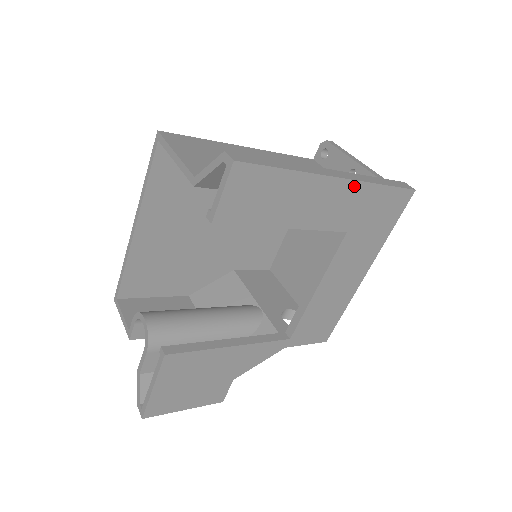
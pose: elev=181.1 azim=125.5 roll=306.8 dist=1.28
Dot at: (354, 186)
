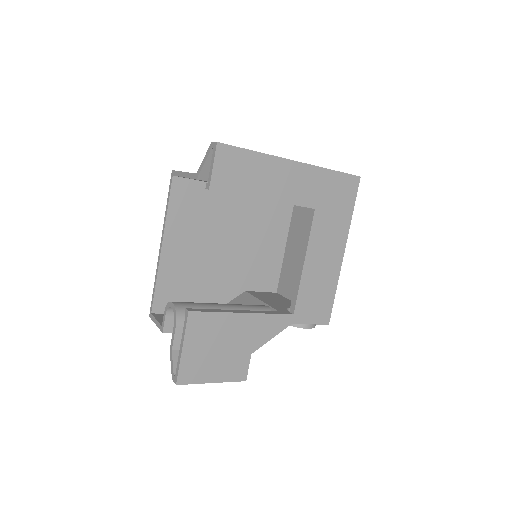
Dot at: (309, 169)
